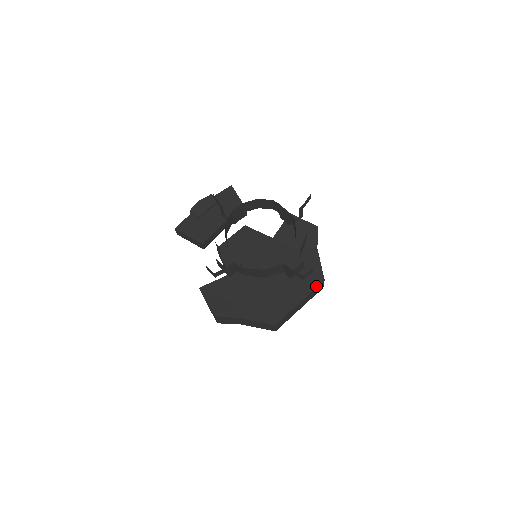
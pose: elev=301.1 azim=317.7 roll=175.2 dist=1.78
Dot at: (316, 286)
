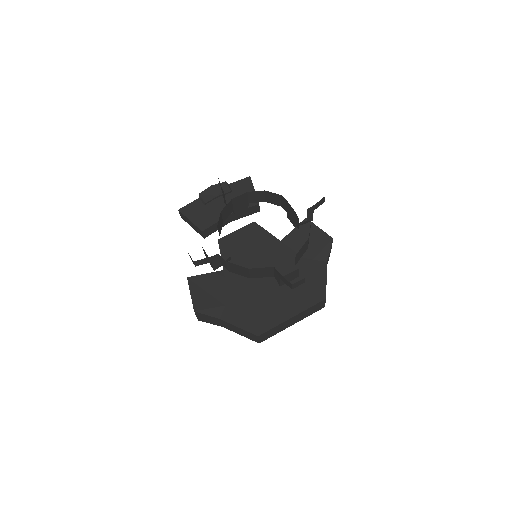
Dot at: (315, 303)
